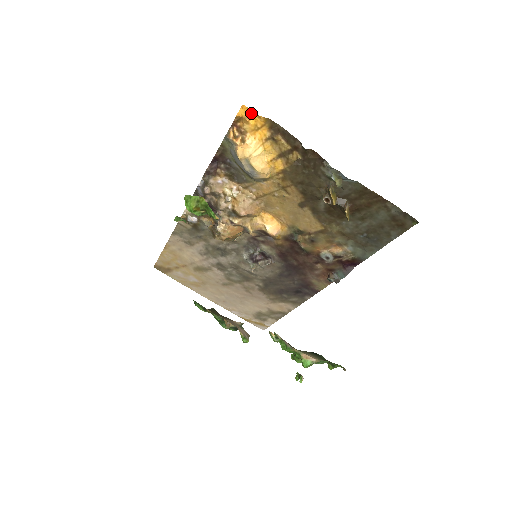
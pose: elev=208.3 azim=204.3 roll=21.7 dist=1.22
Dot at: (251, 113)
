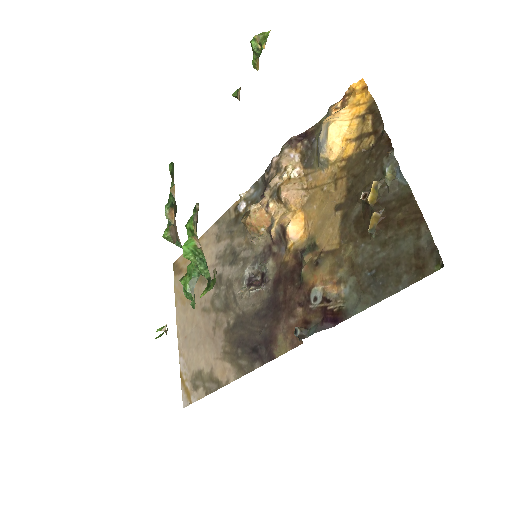
Dot at: (364, 89)
